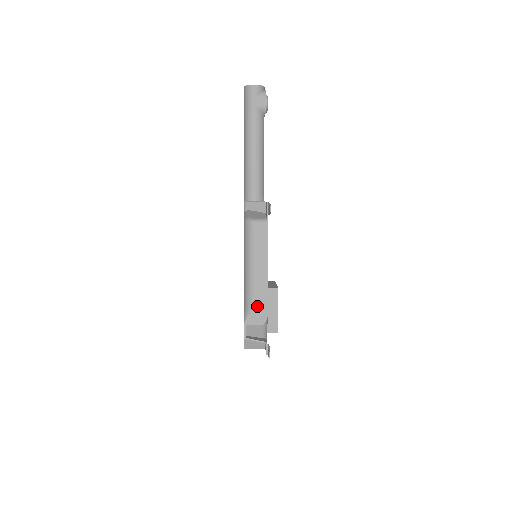
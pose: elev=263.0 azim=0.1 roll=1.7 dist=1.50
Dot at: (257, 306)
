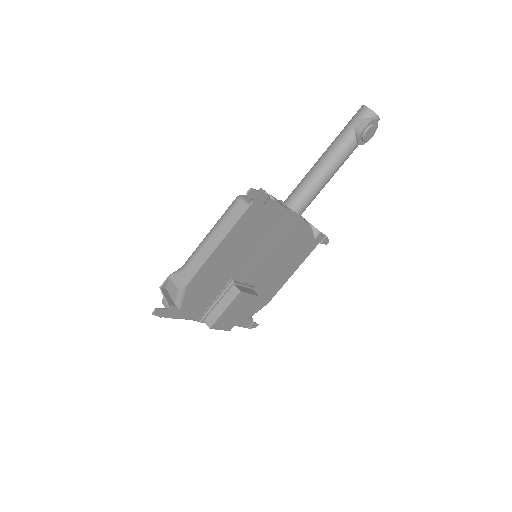
Dot at: (187, 270)
